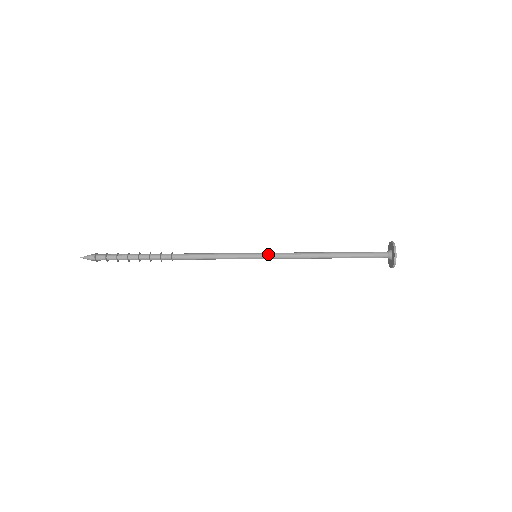
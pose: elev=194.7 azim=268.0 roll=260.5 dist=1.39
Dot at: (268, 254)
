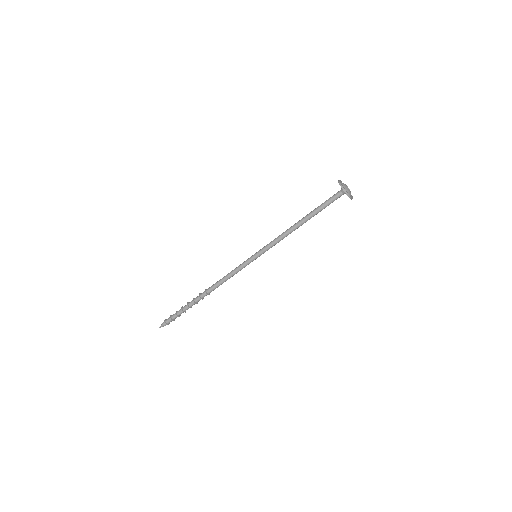
Dot at: (262, 249)
